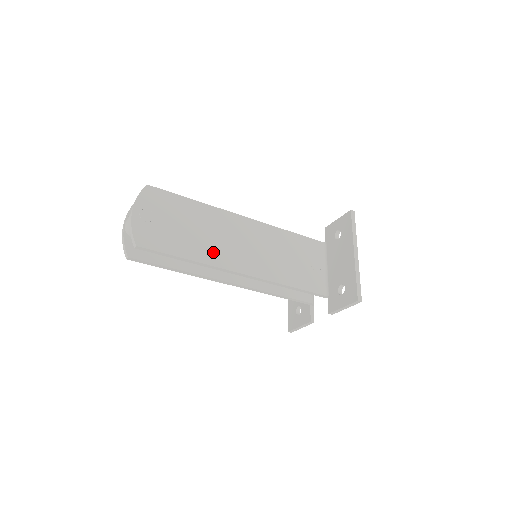
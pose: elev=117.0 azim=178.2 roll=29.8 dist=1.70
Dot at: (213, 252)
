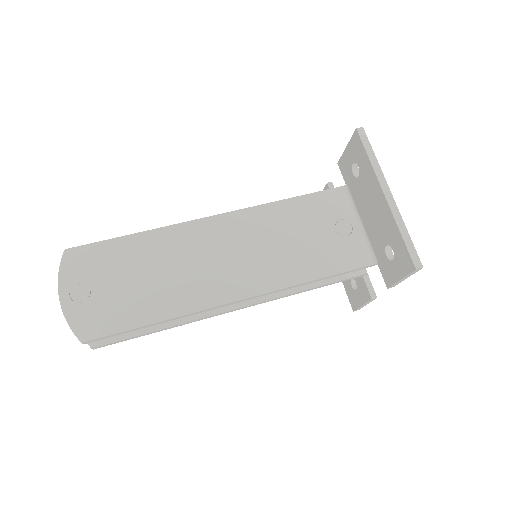
Dot at: (188, 292)
